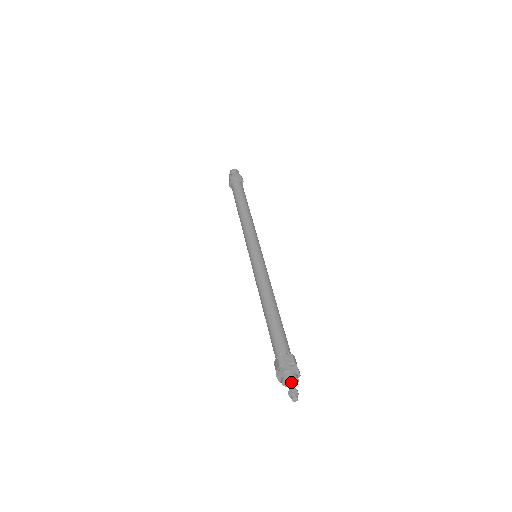
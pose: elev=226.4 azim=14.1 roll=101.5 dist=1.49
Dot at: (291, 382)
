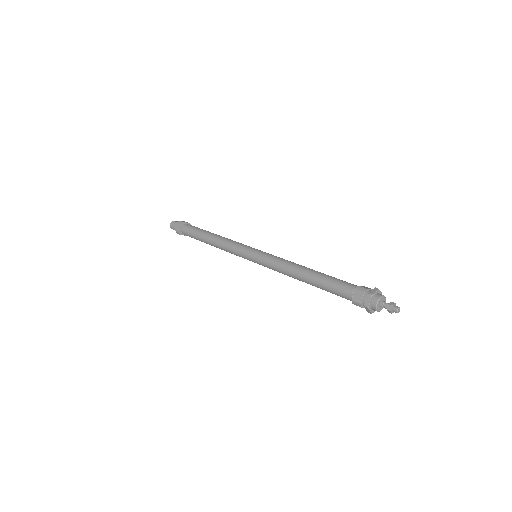
Dot at: (381, 304)
